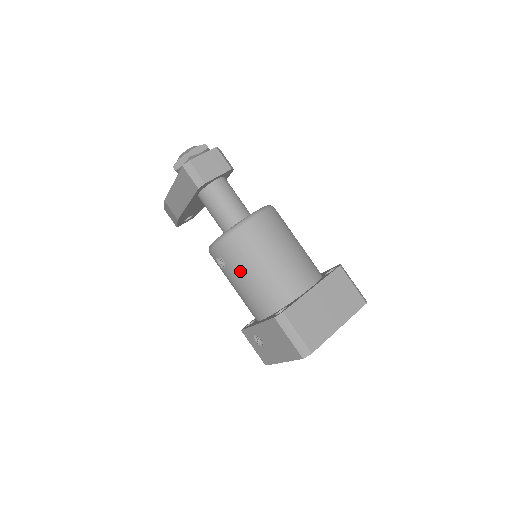
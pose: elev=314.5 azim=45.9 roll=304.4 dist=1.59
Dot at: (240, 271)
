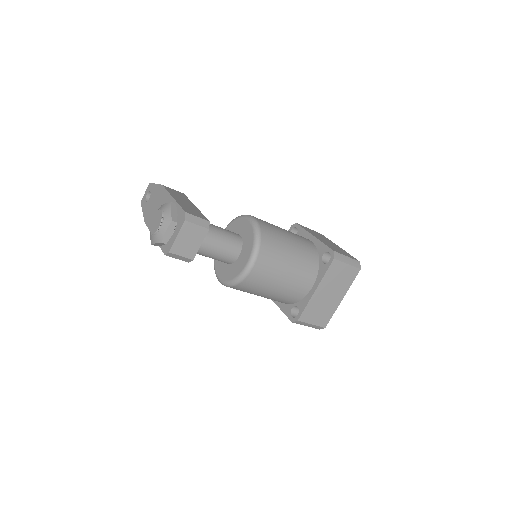
Dot at: occluded
